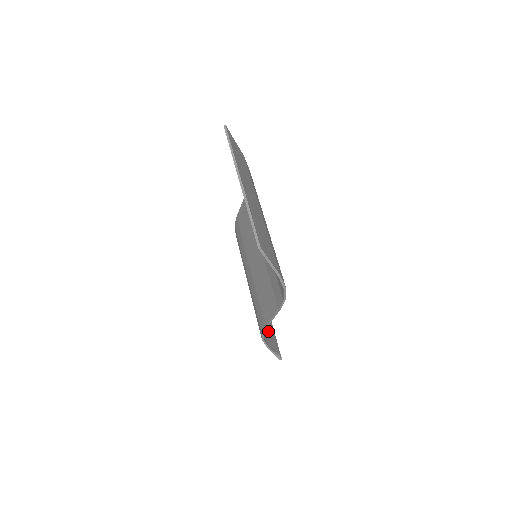
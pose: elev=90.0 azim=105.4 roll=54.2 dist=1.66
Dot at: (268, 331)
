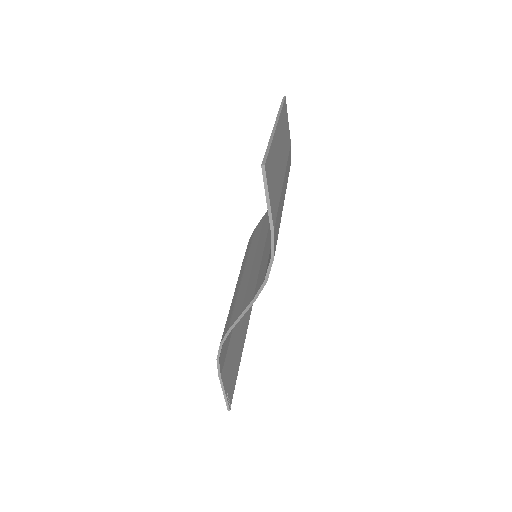
Dot at: (230, 365)
